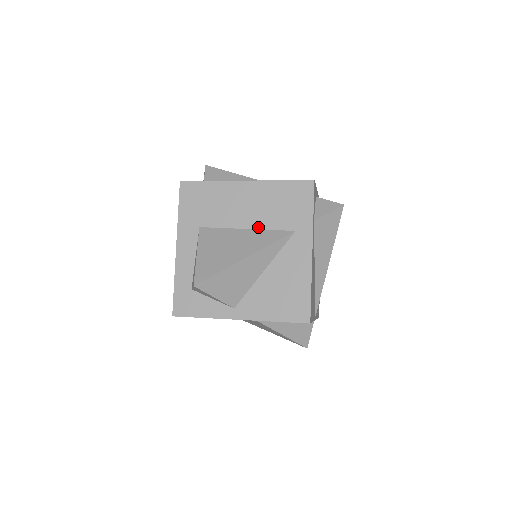
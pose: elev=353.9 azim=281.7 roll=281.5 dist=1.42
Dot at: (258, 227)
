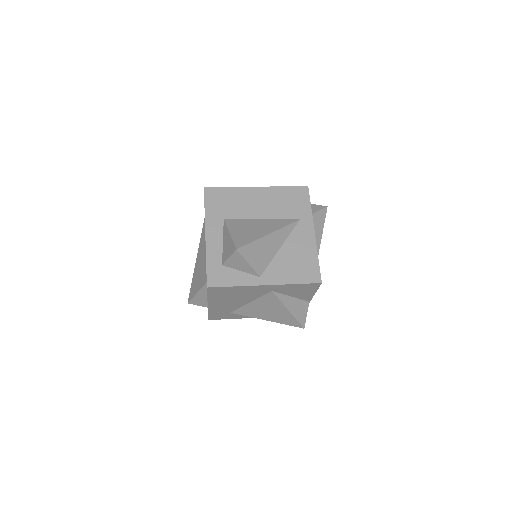
Dot at: (271, 218)
